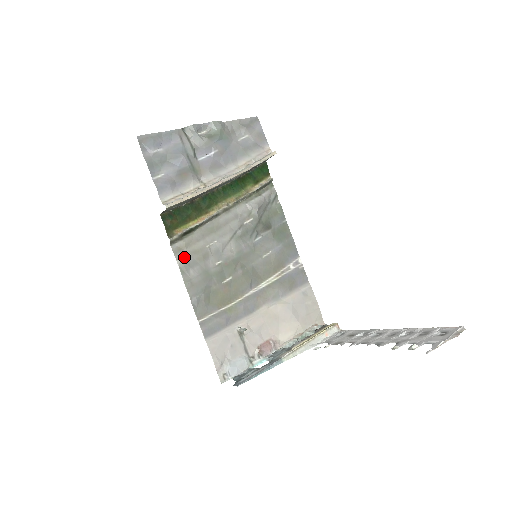
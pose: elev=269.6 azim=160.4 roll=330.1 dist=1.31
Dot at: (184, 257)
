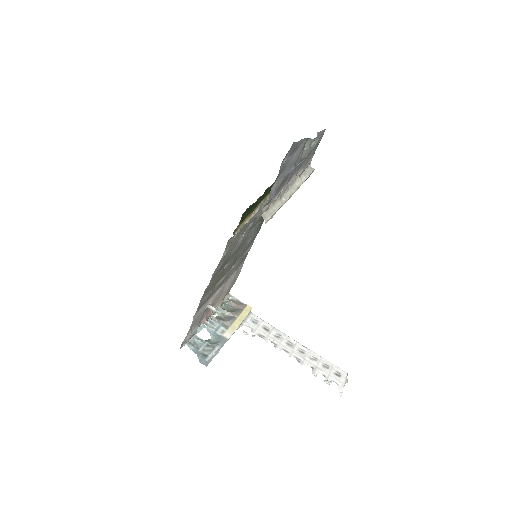
Dot at: occluded
